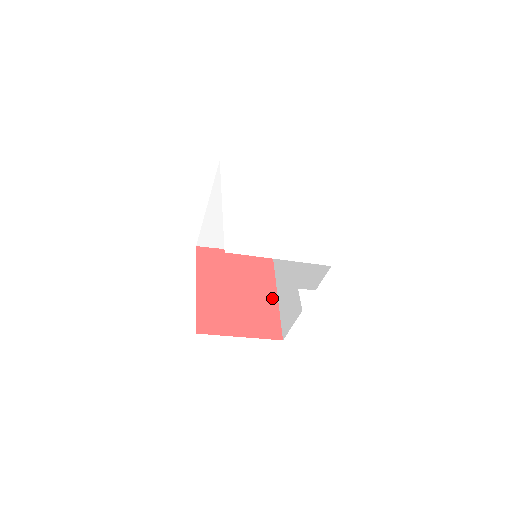
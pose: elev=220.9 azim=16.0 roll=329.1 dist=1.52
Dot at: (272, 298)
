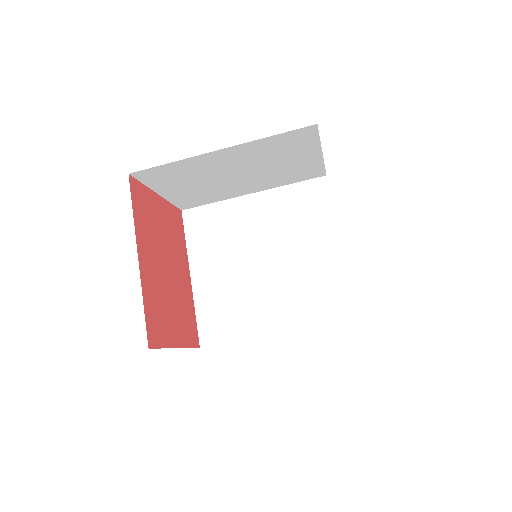
Dot at: (188, 283)
